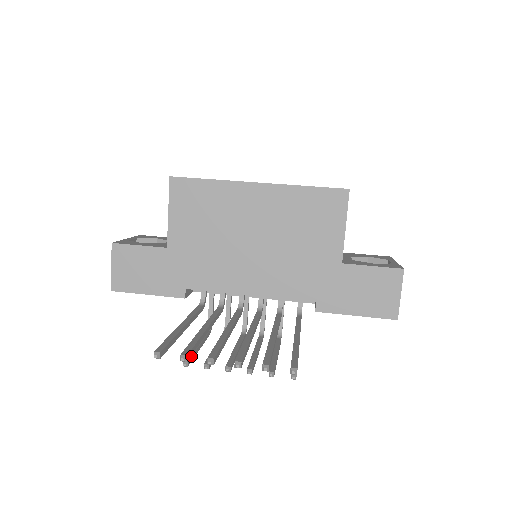
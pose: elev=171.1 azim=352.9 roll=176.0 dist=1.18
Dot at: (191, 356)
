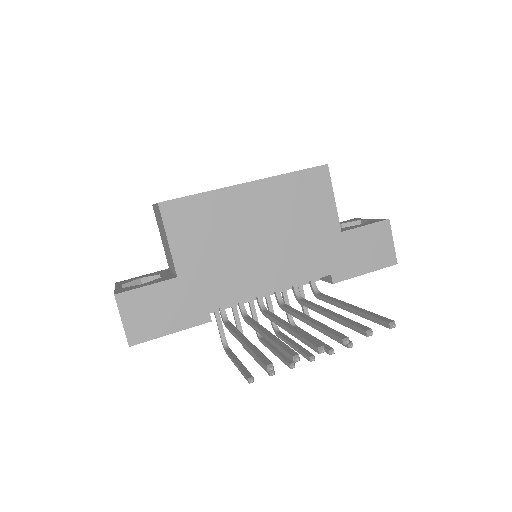
Dot at: (248, 372)
